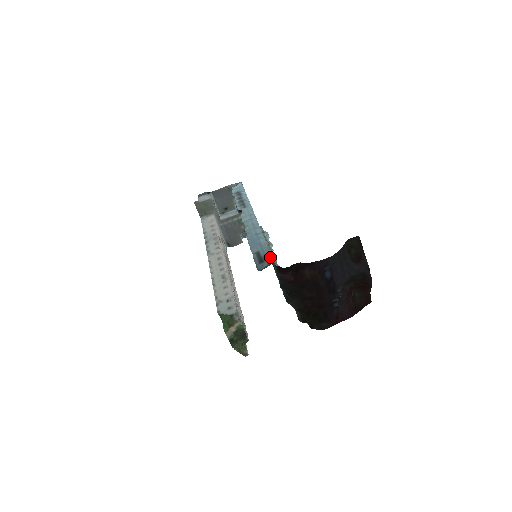
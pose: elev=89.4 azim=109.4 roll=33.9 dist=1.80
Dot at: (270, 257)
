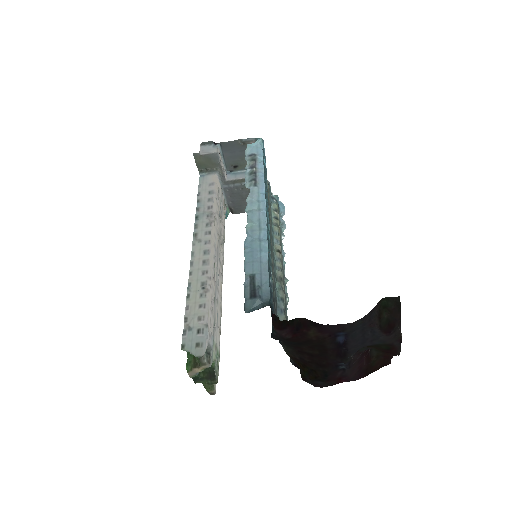
Dot at: (267, 290)
